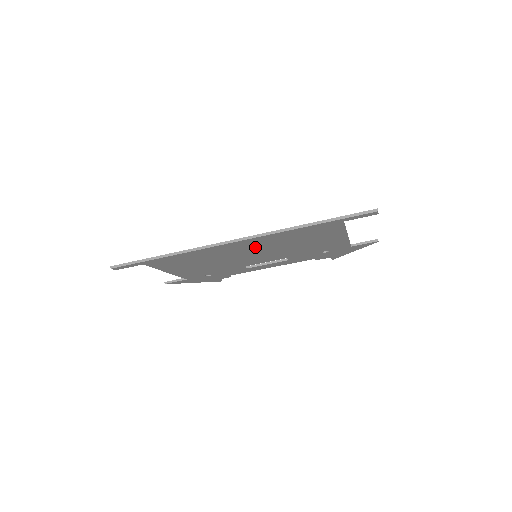
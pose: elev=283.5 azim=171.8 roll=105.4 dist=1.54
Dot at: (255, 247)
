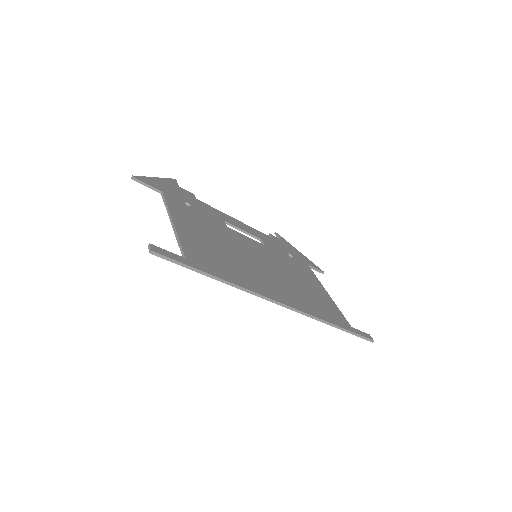
Dot at: (278, 285)
